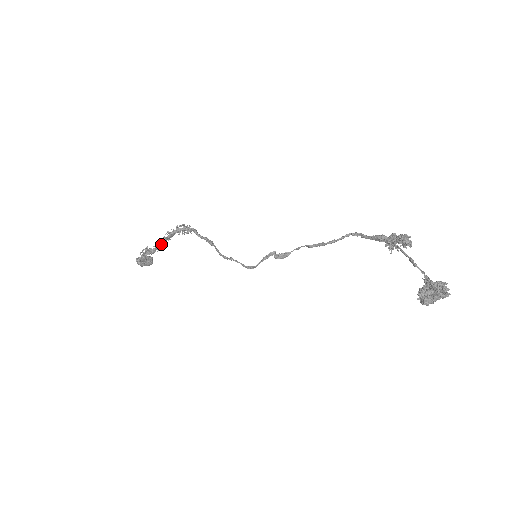
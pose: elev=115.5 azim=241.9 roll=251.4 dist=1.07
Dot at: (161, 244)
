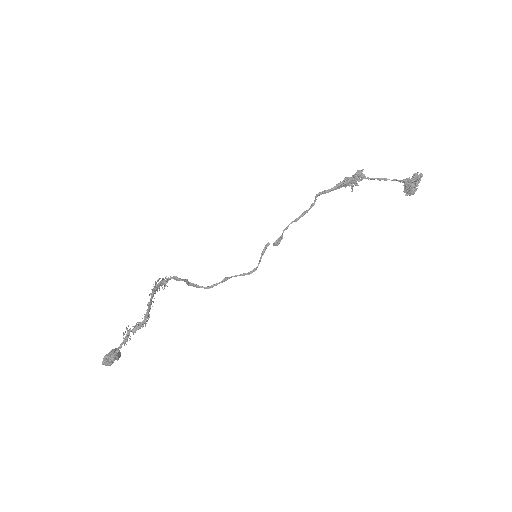
Dot at: (149, 310)
